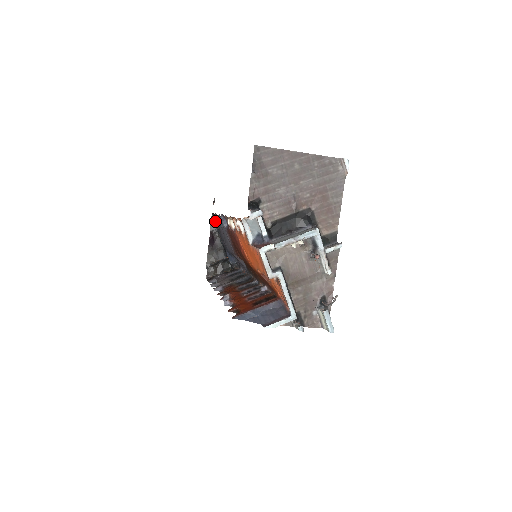
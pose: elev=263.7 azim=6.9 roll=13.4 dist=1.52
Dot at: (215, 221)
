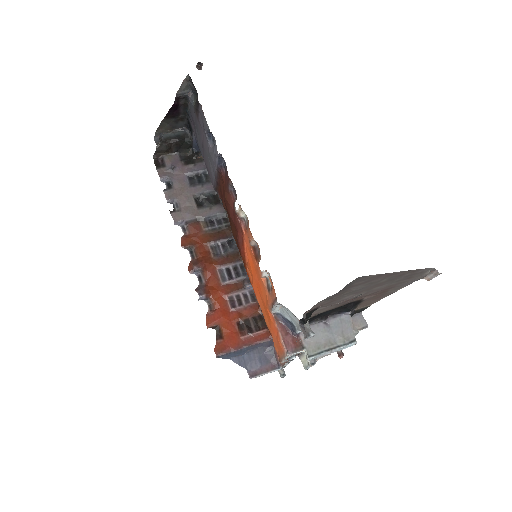
Dot at: (189, 84)
